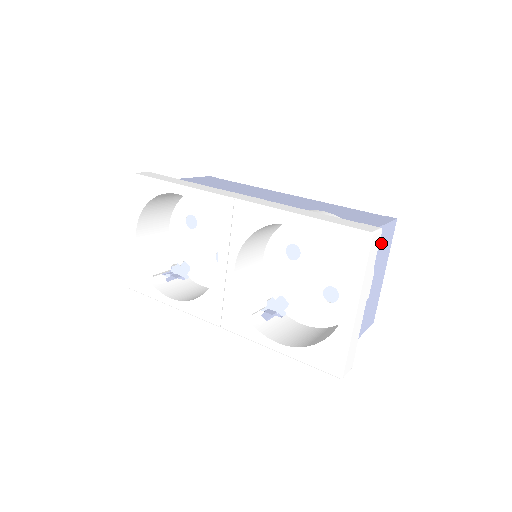
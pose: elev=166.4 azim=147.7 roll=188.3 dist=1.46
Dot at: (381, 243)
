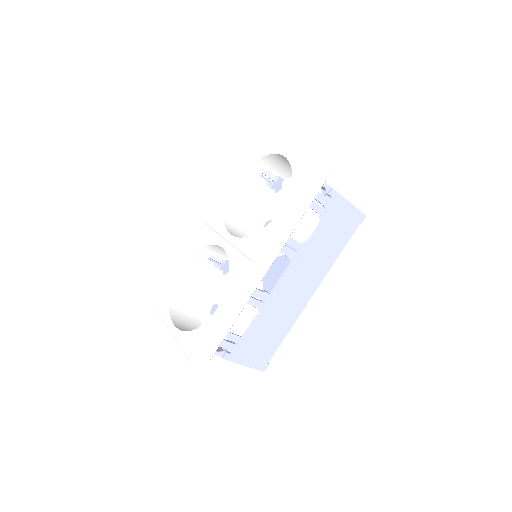
Dot at: occluded
